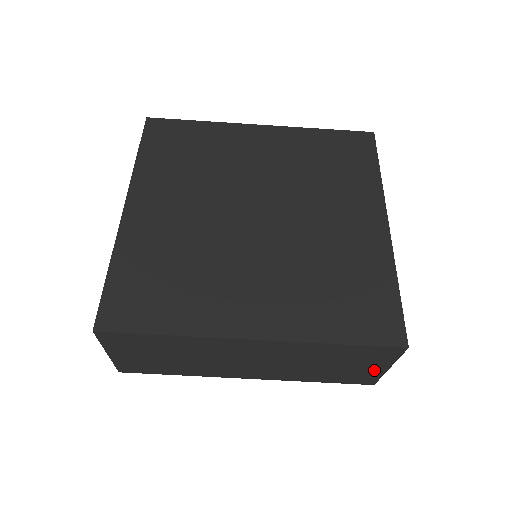
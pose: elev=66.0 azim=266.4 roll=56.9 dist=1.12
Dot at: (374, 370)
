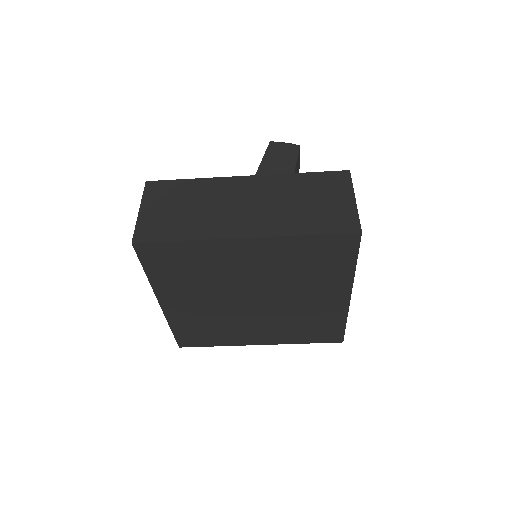
Dot at: occluded
